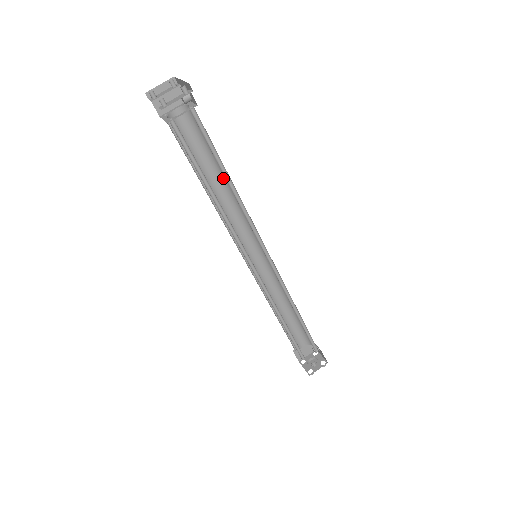
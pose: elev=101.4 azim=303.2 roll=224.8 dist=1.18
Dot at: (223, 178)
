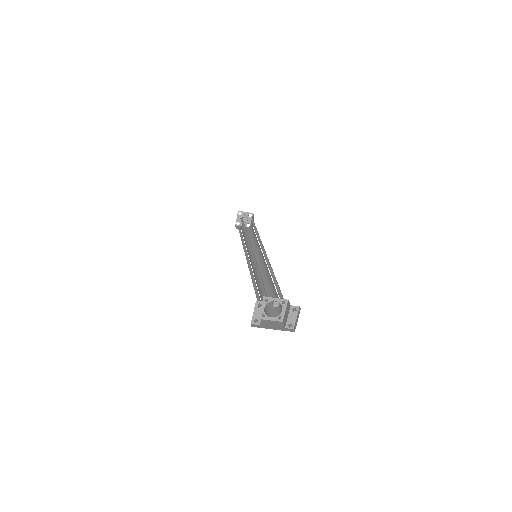
Dot at: occluded
